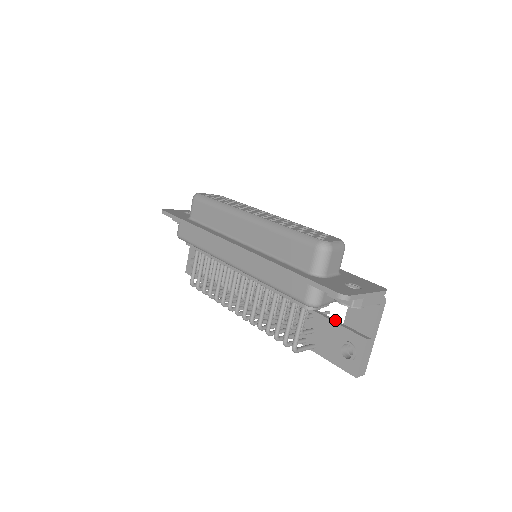
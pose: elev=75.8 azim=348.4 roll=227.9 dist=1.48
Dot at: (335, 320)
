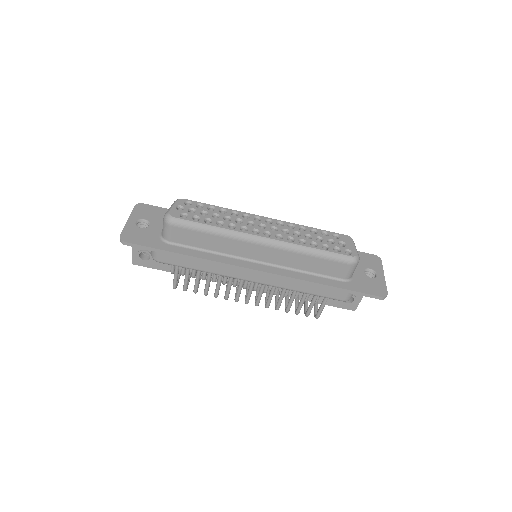
Dot at: occluded
